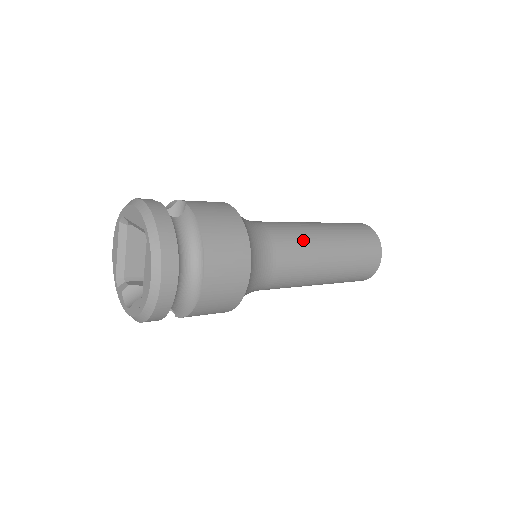
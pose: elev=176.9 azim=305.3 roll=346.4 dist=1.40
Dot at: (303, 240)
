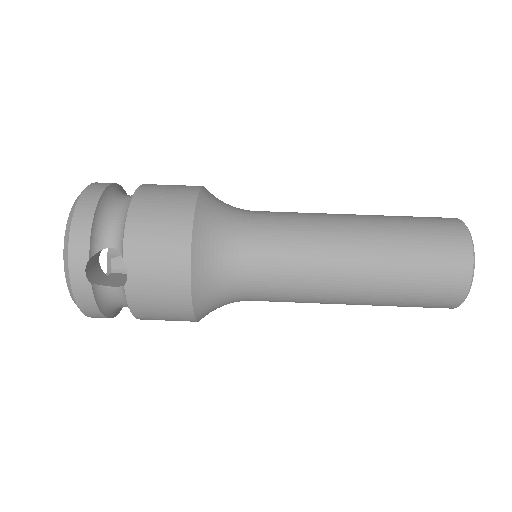
Dot at: (302, 300)
